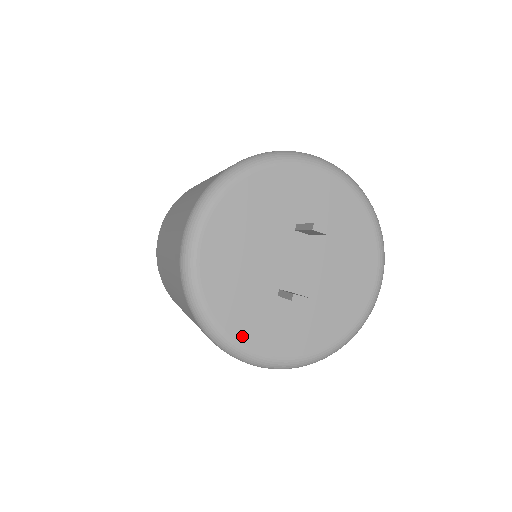
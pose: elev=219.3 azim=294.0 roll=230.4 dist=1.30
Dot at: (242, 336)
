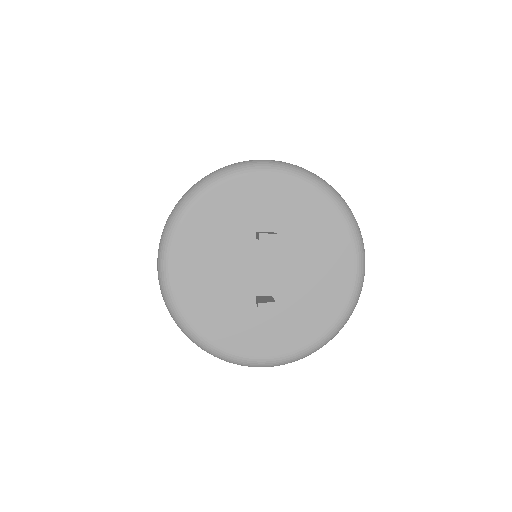
Dot at: (232, 345)
